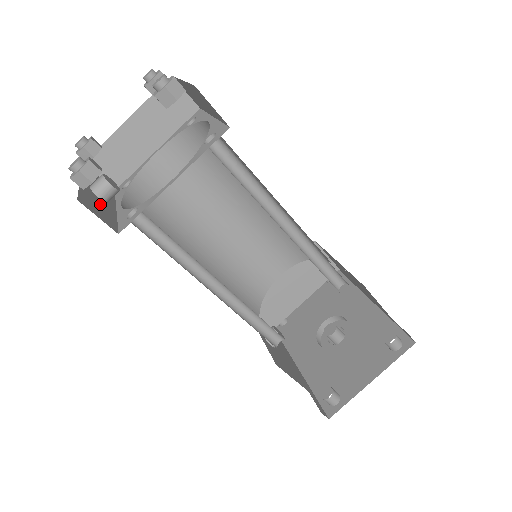
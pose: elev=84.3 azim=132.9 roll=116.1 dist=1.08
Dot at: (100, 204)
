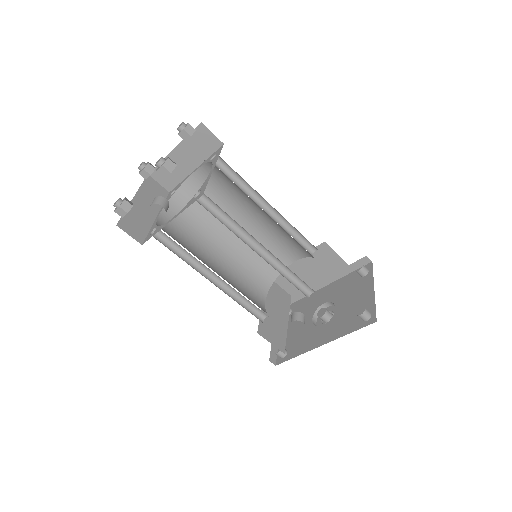
Dot at: occluded
